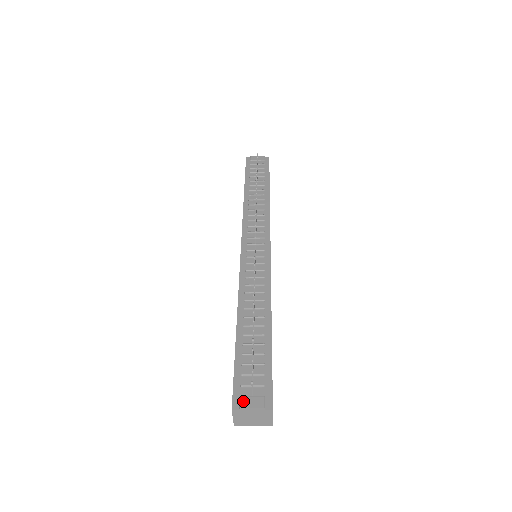
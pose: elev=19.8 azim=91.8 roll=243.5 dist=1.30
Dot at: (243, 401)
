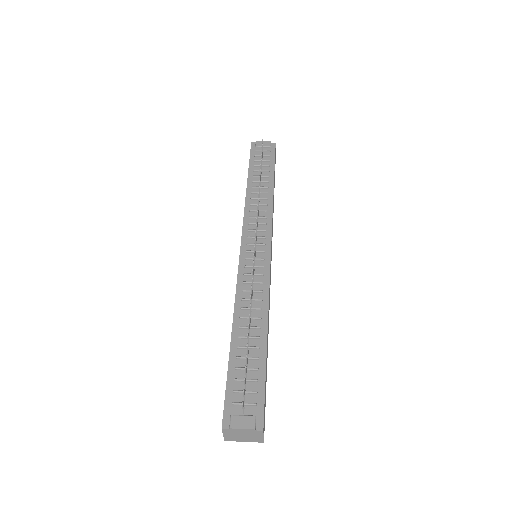
Dot at: (233, 420)
